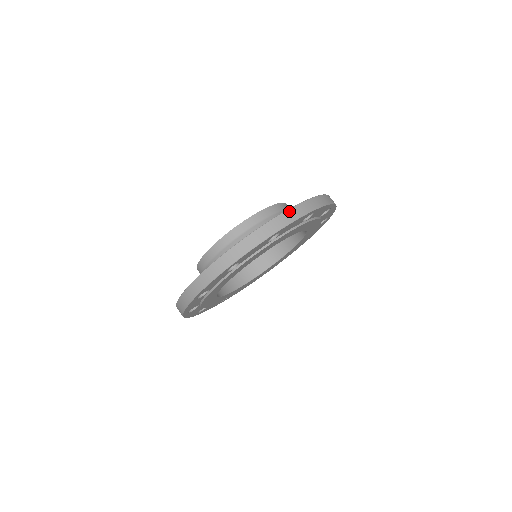
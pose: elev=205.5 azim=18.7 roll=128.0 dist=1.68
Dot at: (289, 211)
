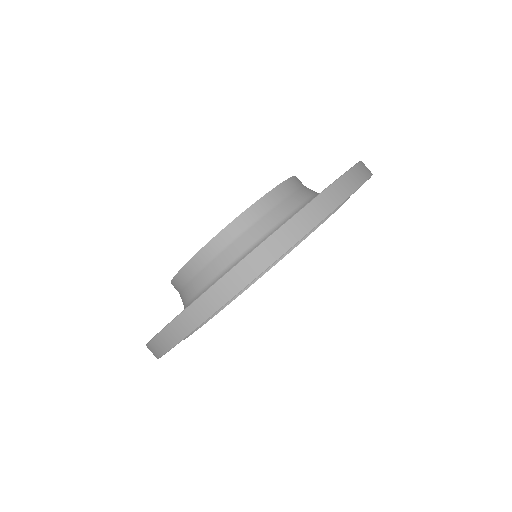
Dot at: (325, 193)
